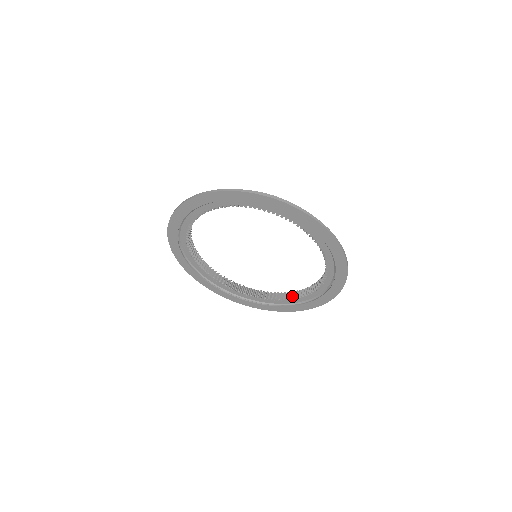
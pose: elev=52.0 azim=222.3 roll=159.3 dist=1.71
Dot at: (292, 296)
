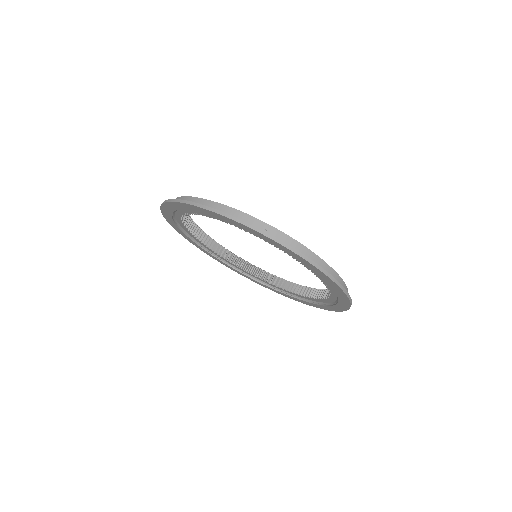
Dot at: (288, 288)
